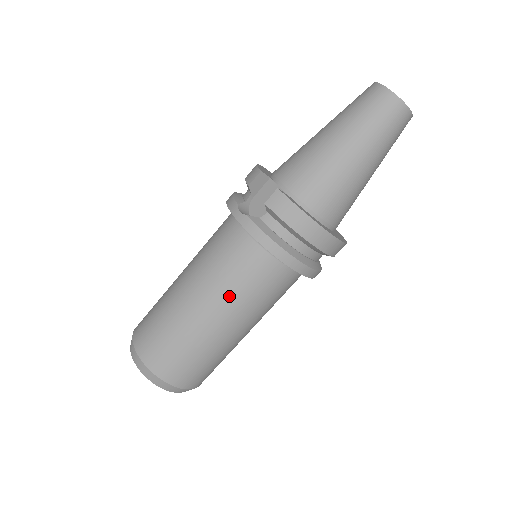
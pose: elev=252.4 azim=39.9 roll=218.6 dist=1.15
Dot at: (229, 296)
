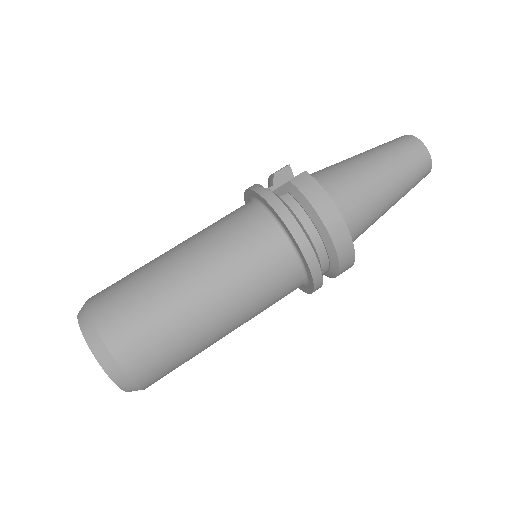
Dot at: (223, 263)
